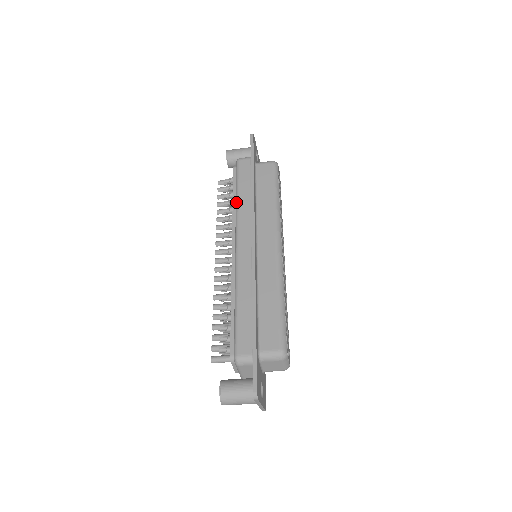
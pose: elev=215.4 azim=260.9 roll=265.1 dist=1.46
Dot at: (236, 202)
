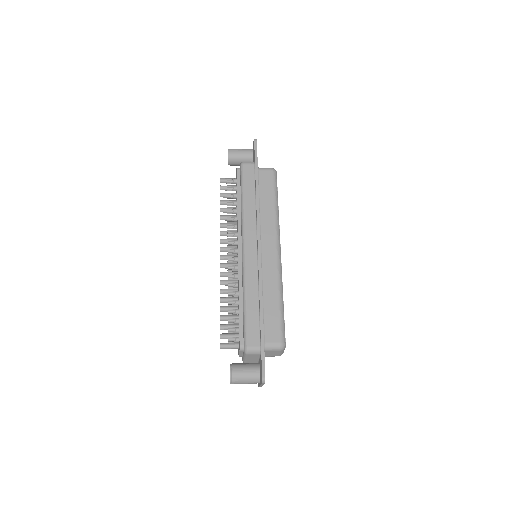
Dot at: (242, 206)
